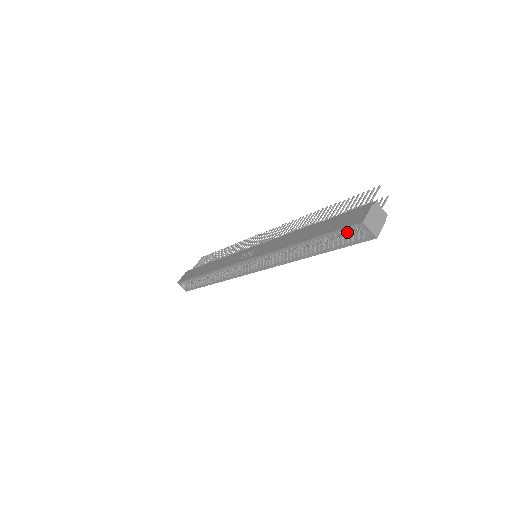
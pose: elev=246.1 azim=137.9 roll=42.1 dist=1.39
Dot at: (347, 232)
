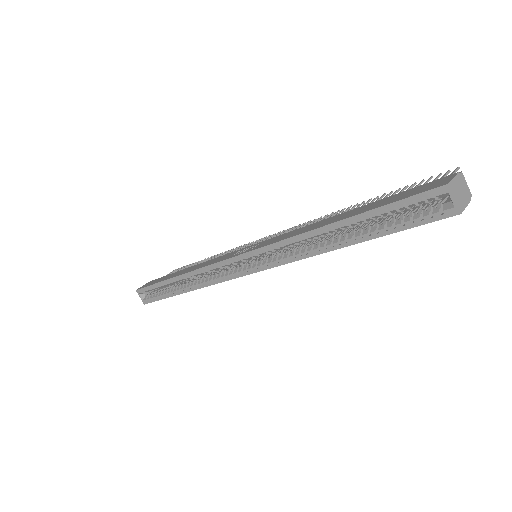
Dot at: (409, 211)
